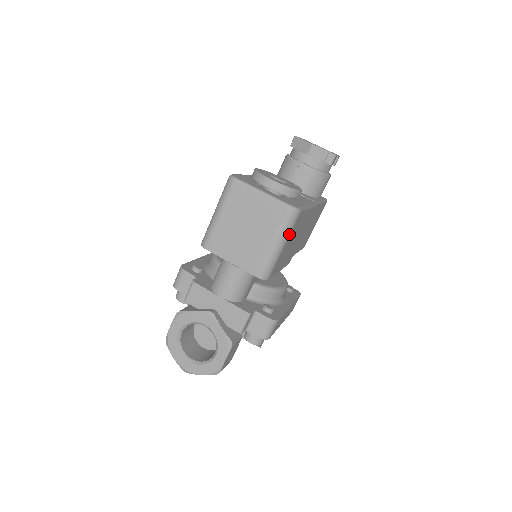
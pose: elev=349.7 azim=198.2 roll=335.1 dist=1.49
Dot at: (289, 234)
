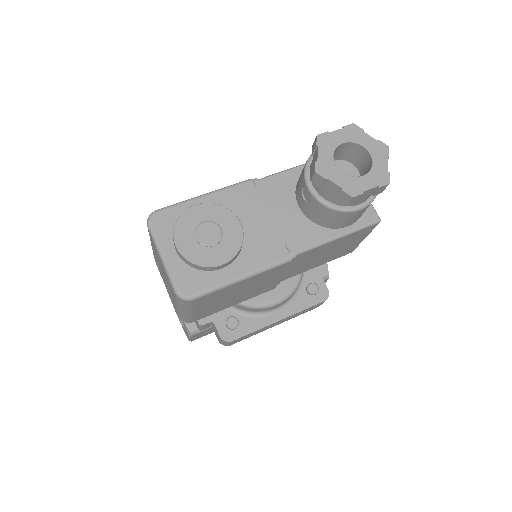
Dot at: (191, 308)
